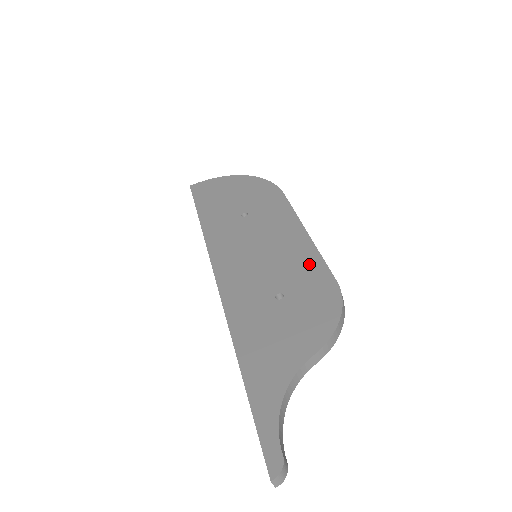
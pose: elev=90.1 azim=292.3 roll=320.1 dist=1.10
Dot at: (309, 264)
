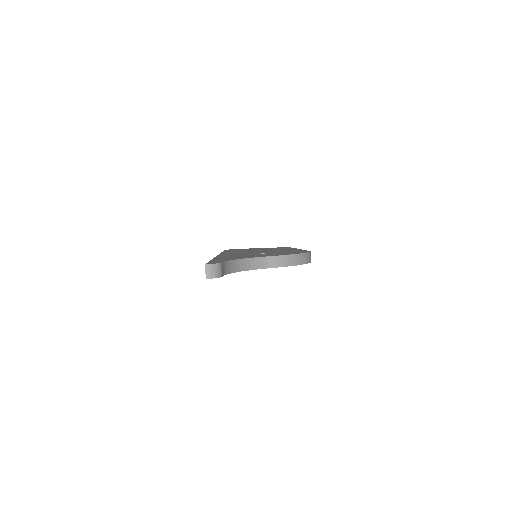
Dot at: occluded
